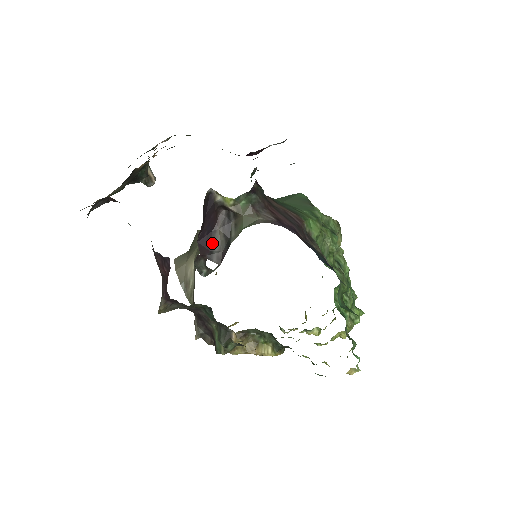
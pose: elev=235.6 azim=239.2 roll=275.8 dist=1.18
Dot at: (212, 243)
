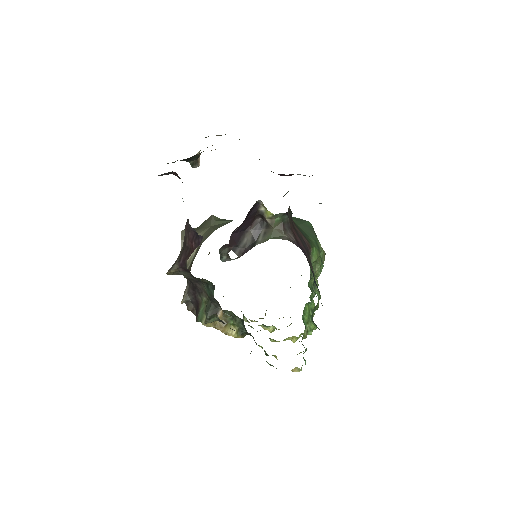
Dot at: (241, 239)
